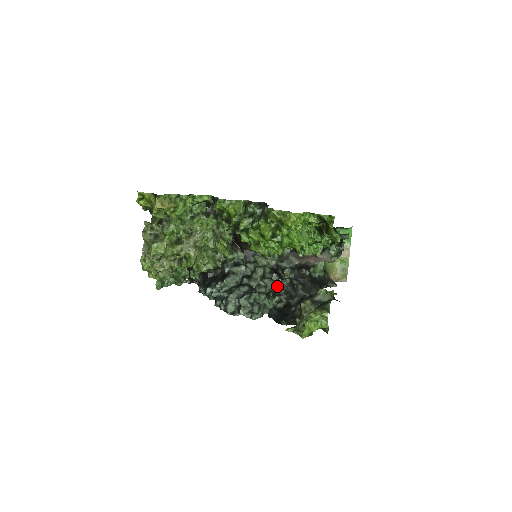
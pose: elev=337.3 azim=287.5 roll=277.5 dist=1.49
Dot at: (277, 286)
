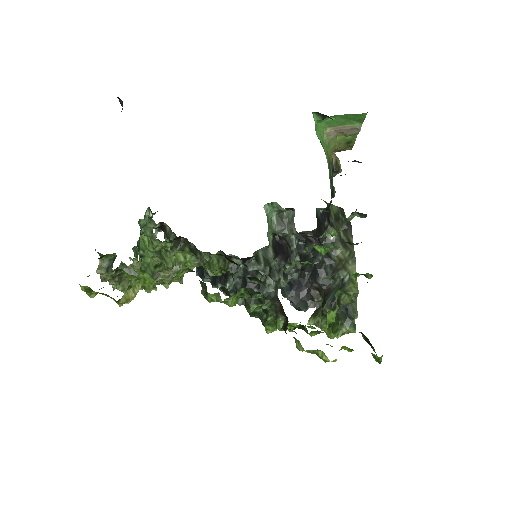
Dot at: (285, 265)
